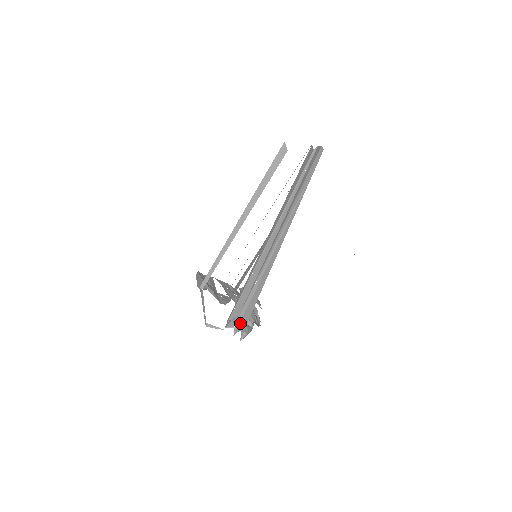
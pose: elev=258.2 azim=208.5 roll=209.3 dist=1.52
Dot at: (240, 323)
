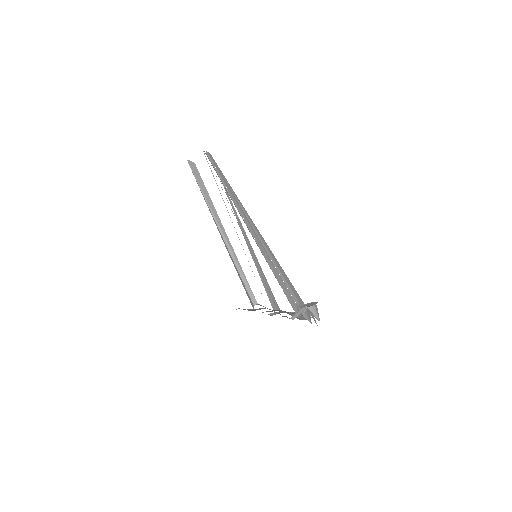
Dot at: (305, 305)
